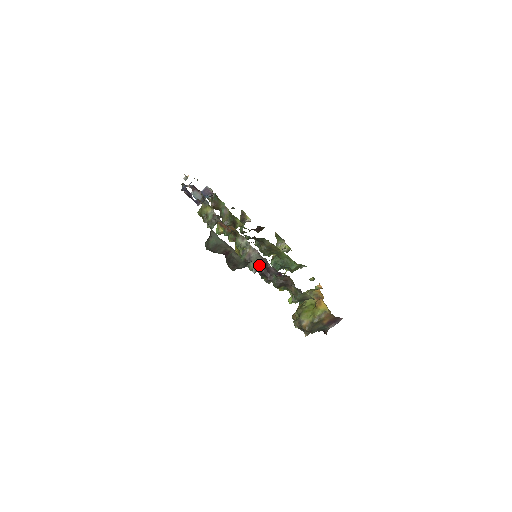
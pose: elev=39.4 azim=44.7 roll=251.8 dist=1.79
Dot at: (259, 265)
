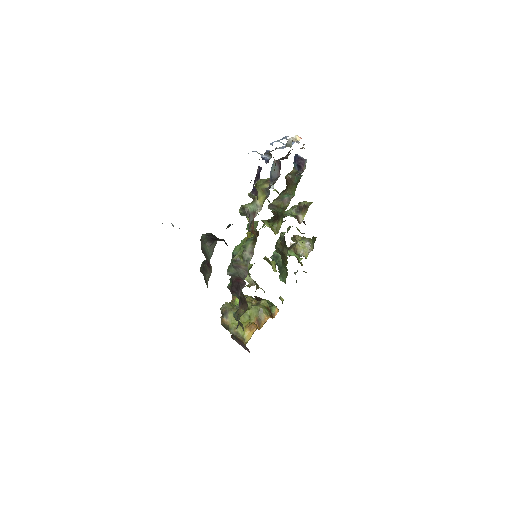
Dot at: (238, 277)
